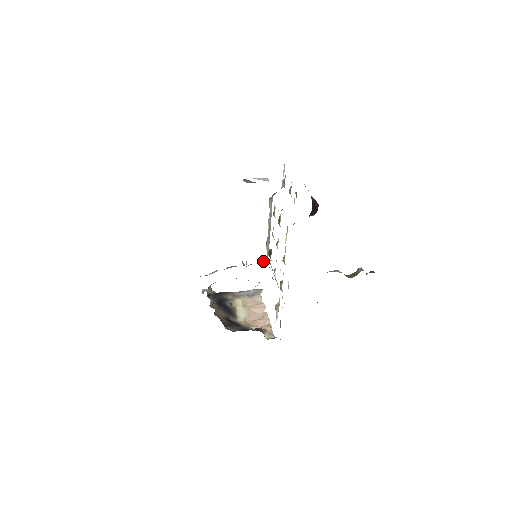
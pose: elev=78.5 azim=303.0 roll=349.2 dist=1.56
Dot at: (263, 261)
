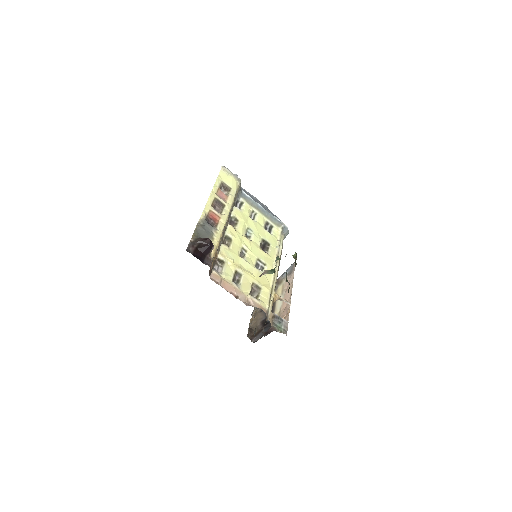
Dot at: (285, 235)
